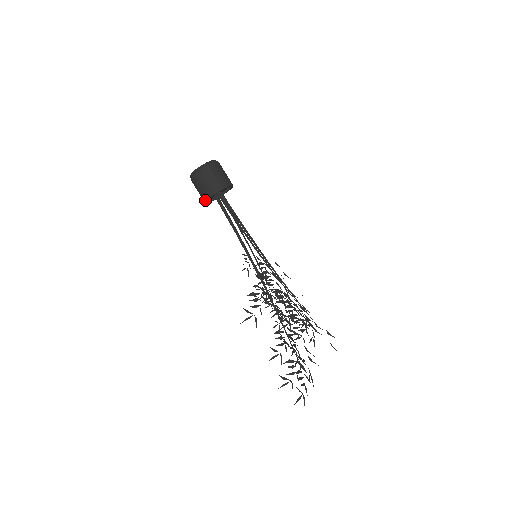
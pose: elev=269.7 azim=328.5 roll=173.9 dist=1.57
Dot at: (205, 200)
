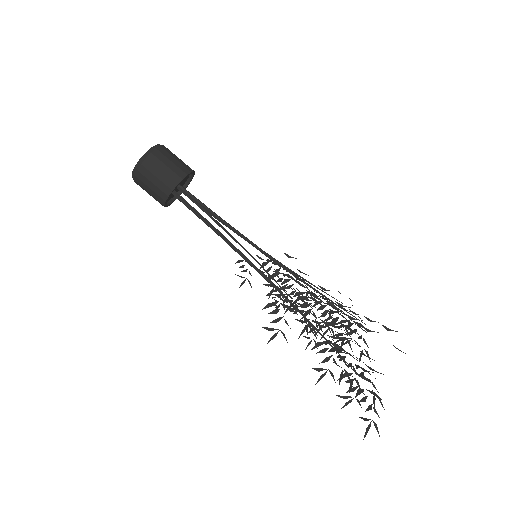
Dot at: (162, 205)
